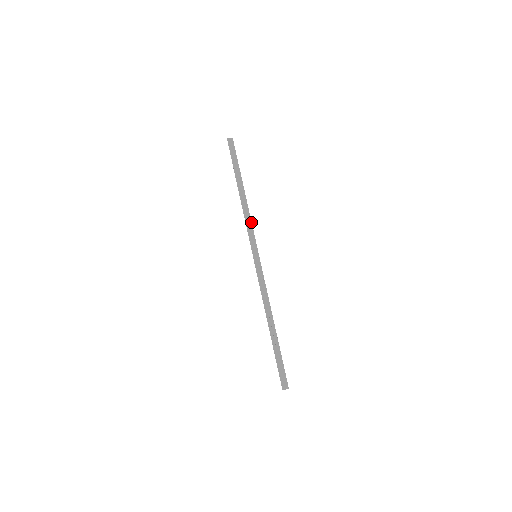
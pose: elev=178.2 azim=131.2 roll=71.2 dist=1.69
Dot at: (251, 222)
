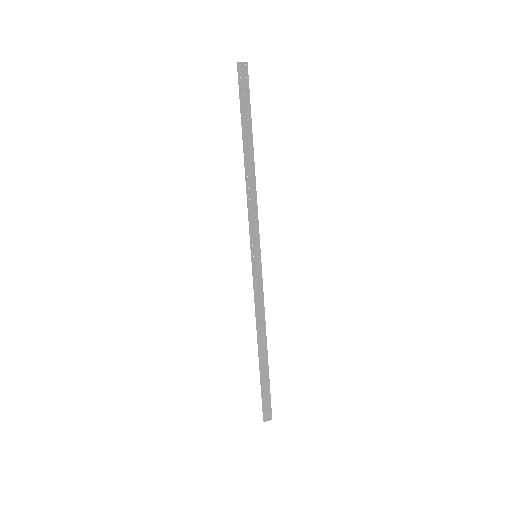
Dot at: (256, 206)
